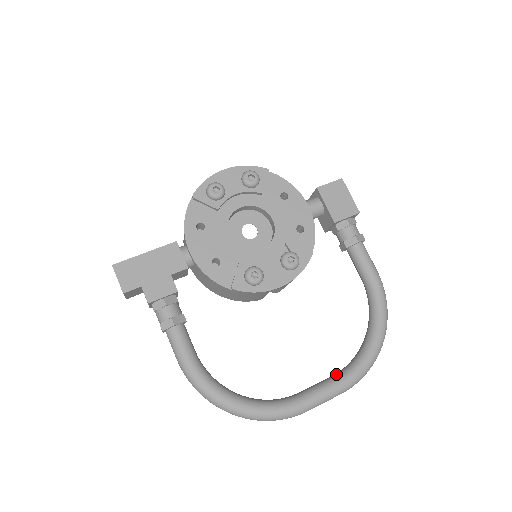
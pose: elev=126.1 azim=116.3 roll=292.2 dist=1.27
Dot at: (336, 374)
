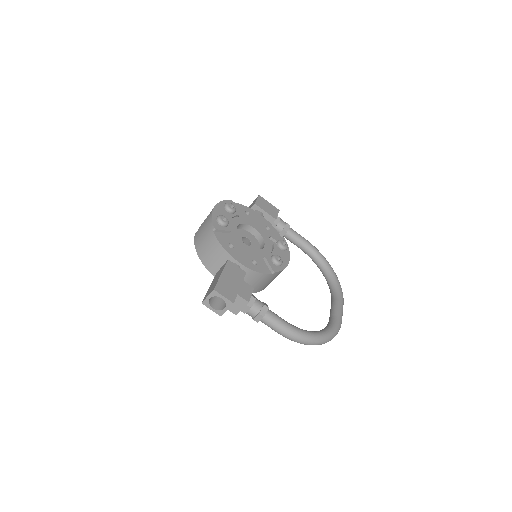
Dot at: (334, 298)
